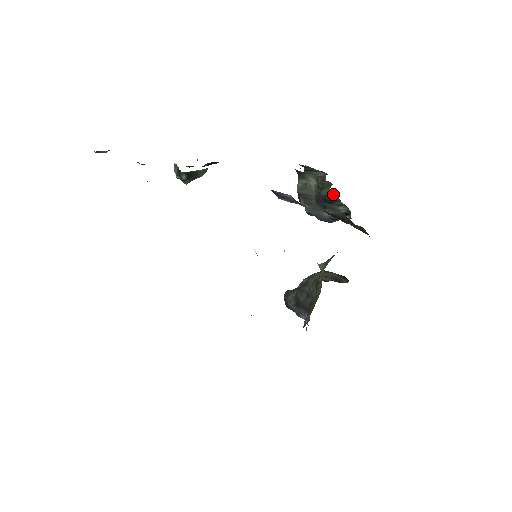
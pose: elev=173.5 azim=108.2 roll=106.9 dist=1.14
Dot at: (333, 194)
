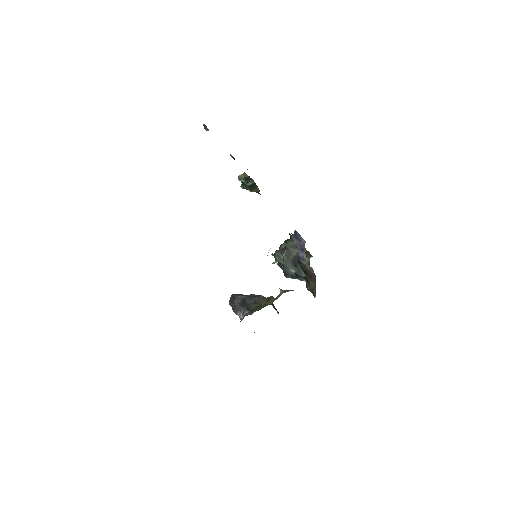
Dot at: (309, 262)
